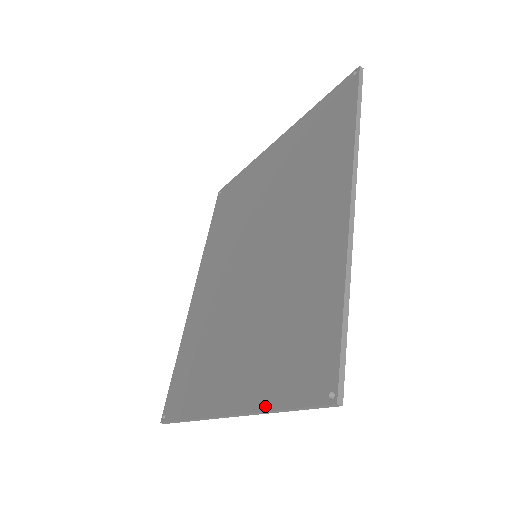
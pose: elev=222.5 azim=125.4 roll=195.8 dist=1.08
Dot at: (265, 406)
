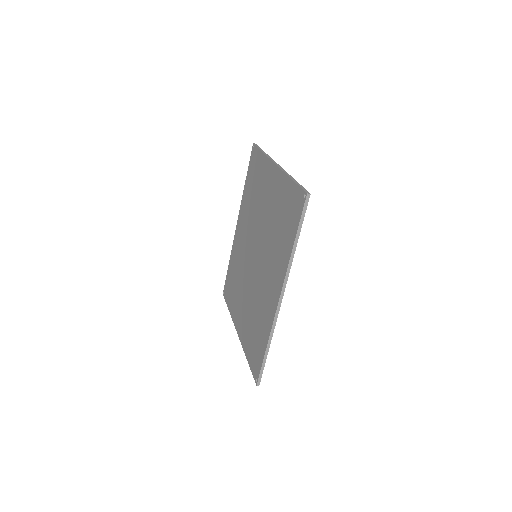
Dot at: (245, 352)
